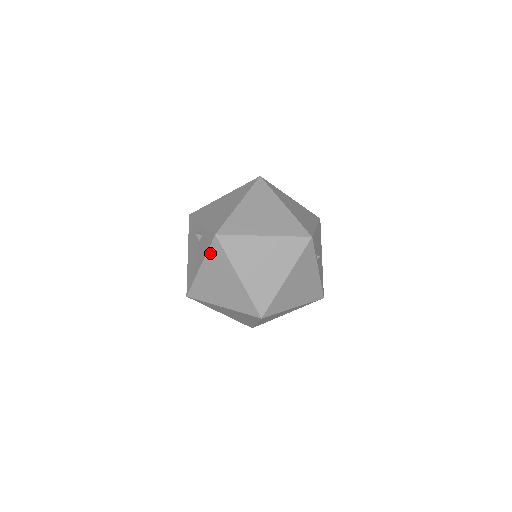
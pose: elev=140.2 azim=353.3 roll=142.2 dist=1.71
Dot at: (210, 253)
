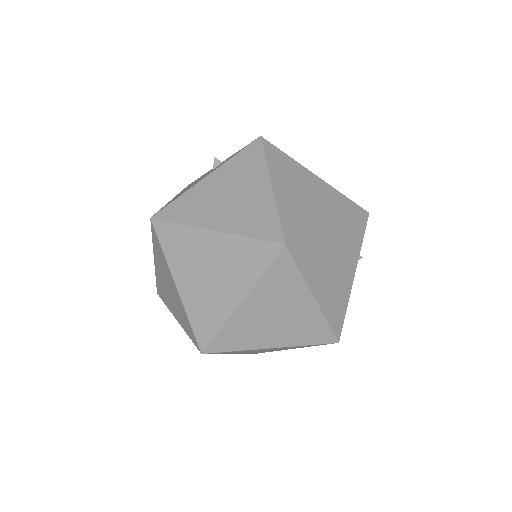
Dot at: (238, 157)
